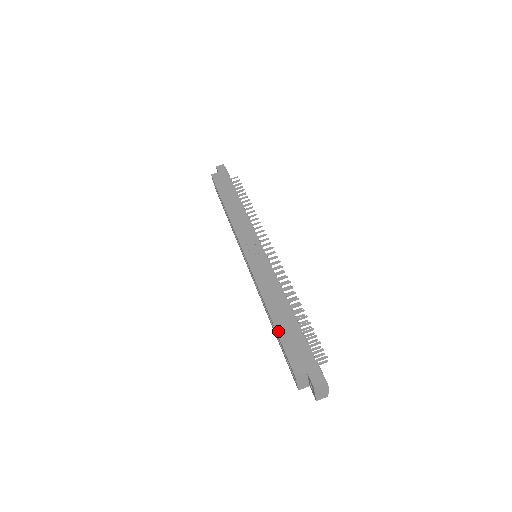
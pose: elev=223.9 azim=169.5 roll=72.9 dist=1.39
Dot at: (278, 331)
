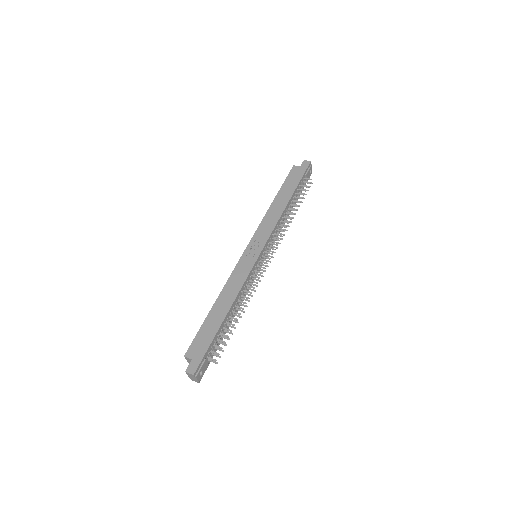
Dot at: (205, 321)
